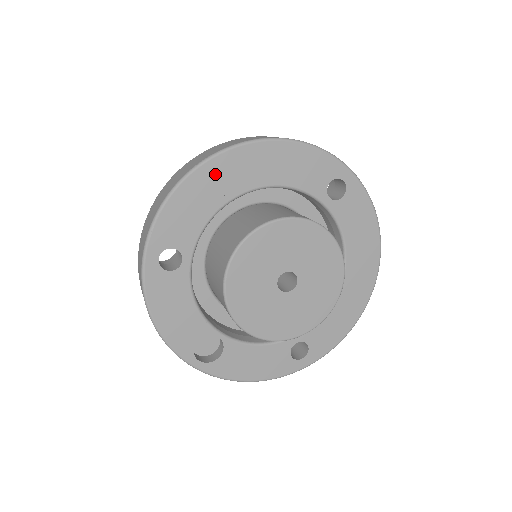
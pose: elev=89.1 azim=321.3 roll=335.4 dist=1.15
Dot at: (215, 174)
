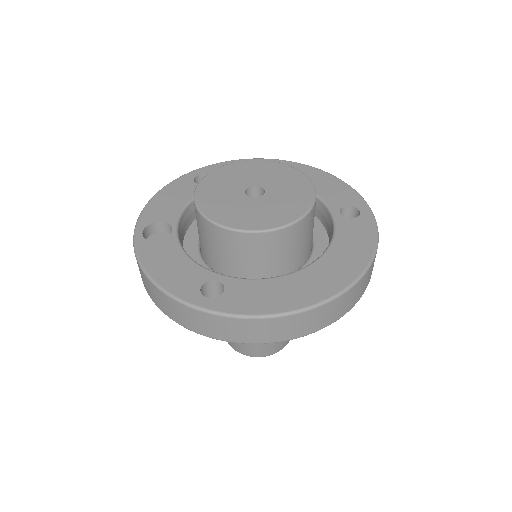
Dot at: occluded
